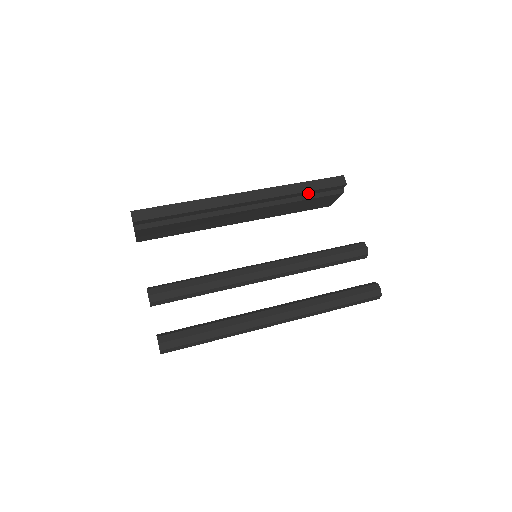
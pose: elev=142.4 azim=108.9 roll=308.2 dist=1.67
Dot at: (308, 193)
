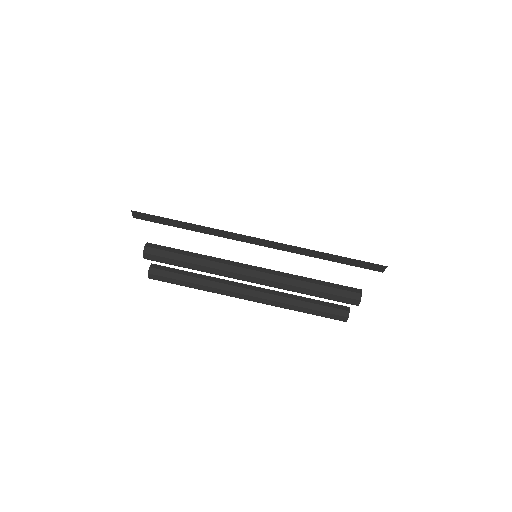
Dot at: occluded
